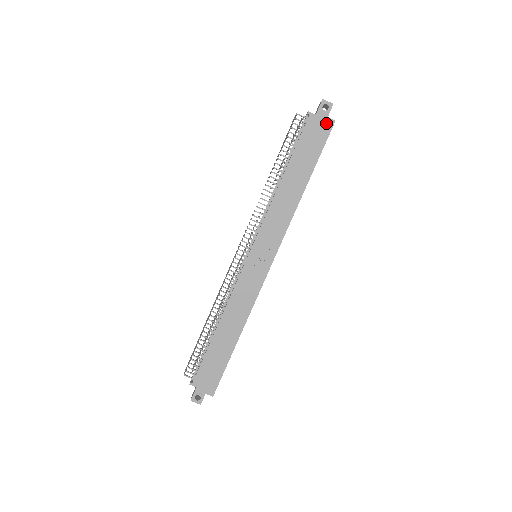
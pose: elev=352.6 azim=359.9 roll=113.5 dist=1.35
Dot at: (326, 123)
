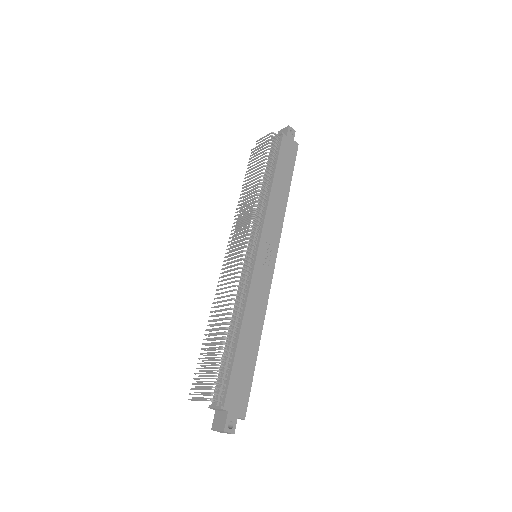
Dot at: (293, 144)
